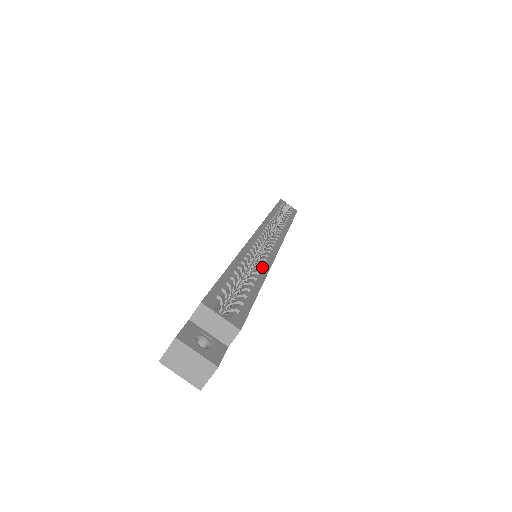
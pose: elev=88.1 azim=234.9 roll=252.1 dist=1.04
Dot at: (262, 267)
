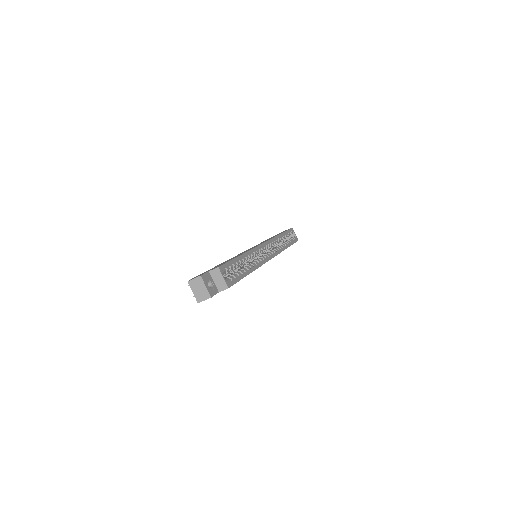
Dot at: (255, 265)
